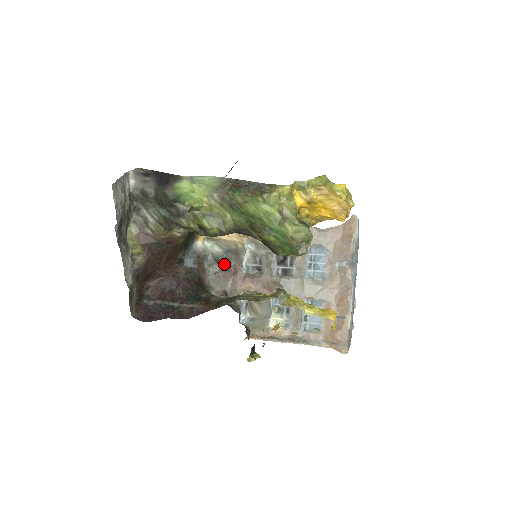
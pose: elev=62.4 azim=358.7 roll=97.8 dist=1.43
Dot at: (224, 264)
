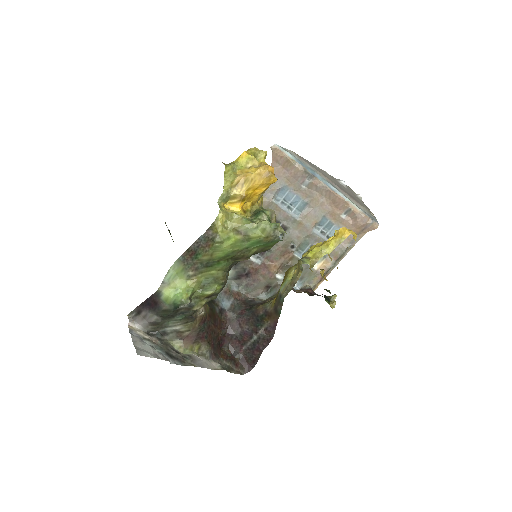
Dot at: (243, 275)
